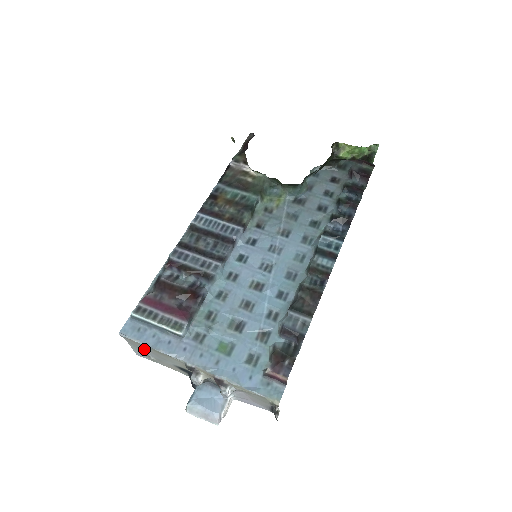
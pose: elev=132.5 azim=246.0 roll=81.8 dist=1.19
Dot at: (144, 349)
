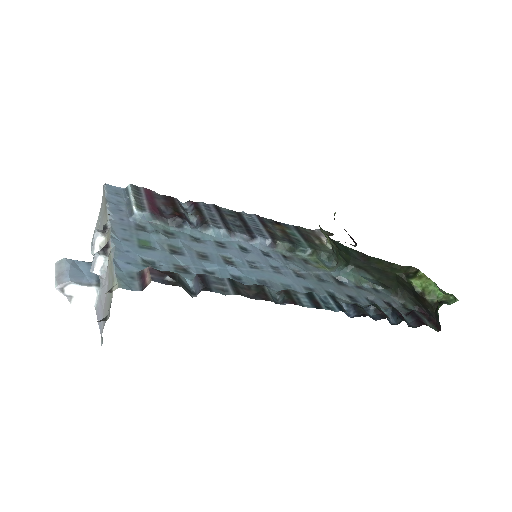
Dot at: (102, 214)
